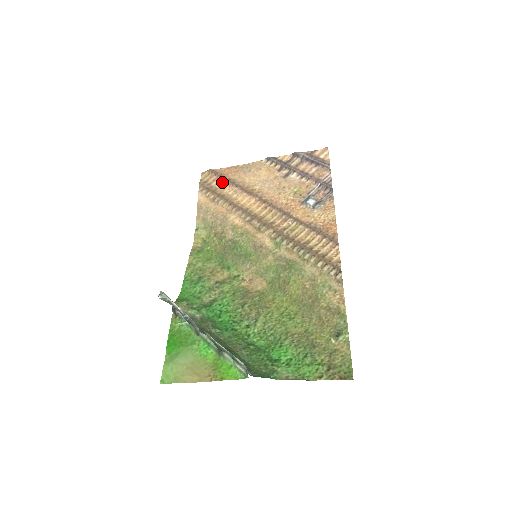
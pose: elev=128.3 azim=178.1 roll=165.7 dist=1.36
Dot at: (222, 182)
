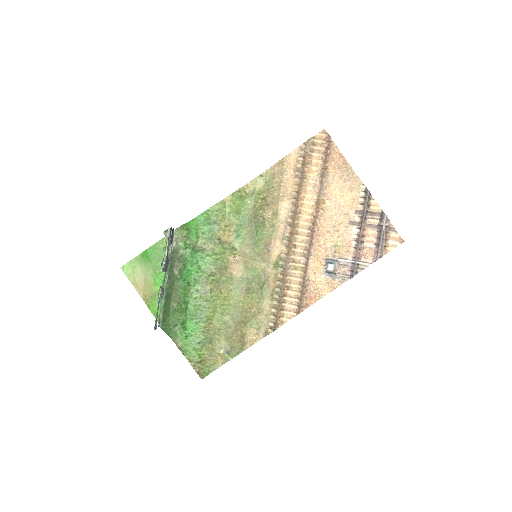
Dot at: (320, 163)
